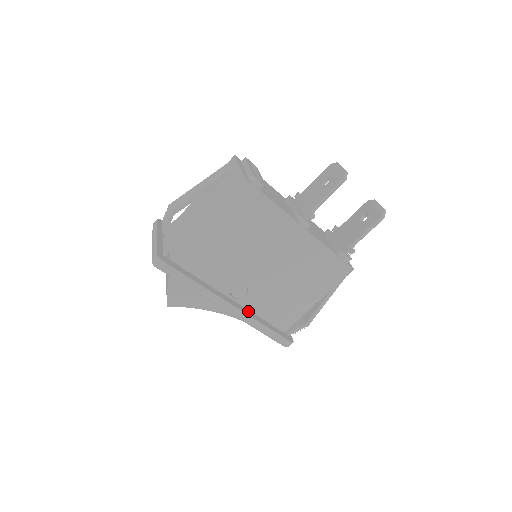
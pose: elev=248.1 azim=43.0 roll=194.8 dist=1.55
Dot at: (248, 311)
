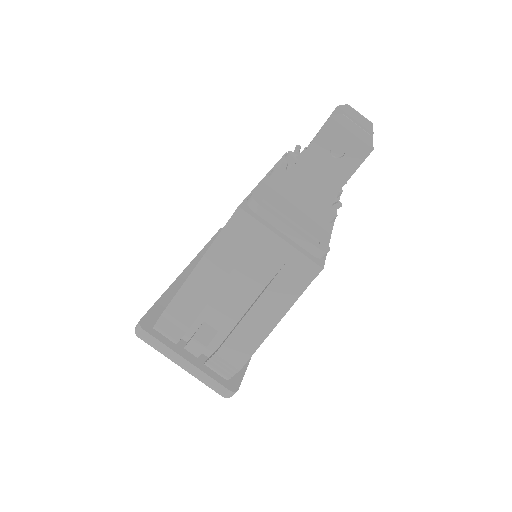
Dot at: occluded
